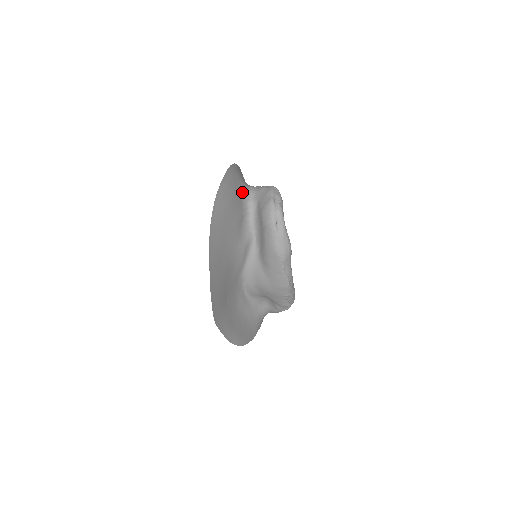
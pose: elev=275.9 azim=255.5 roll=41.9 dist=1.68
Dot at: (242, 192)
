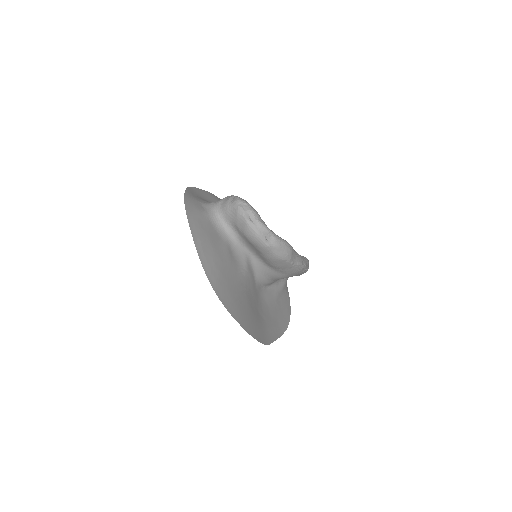
Dot at: (212, 225)
